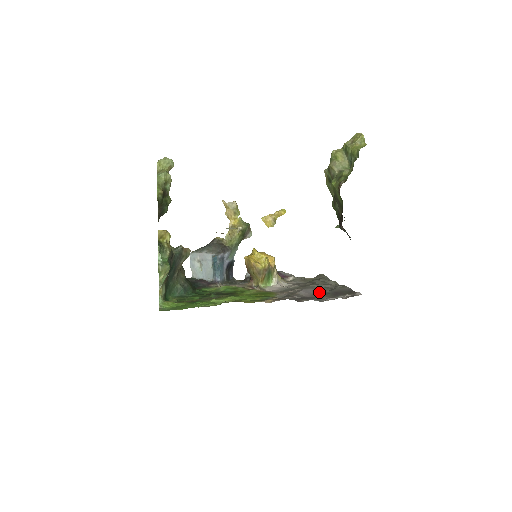
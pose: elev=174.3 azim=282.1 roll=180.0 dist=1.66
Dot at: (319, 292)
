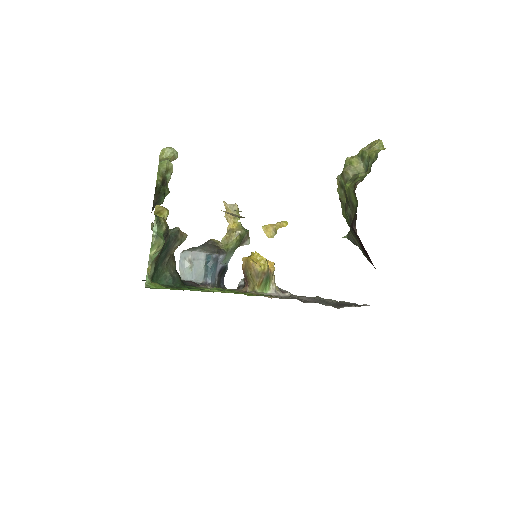
Dot at: (322, 301)
